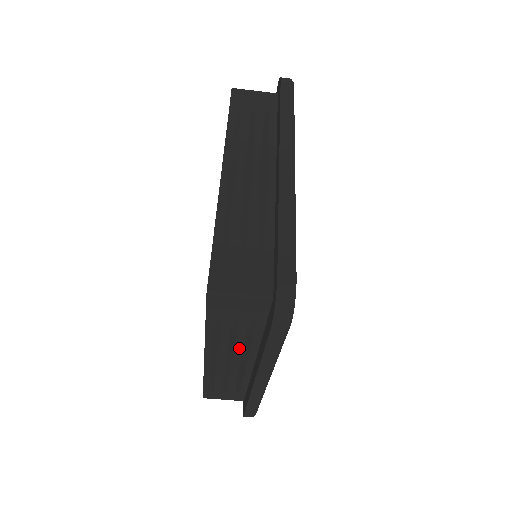
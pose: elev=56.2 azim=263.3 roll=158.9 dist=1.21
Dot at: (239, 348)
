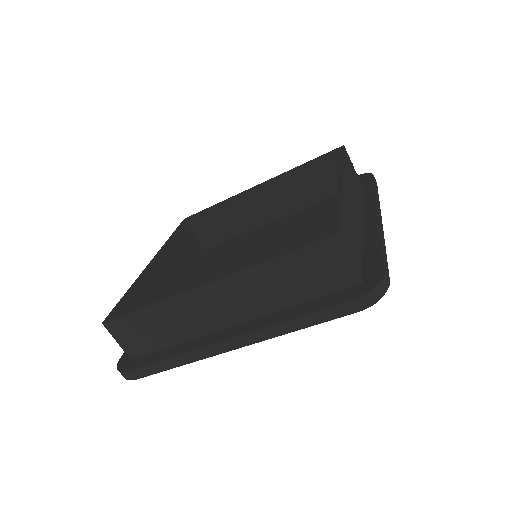
Dot at: (252, 301)
